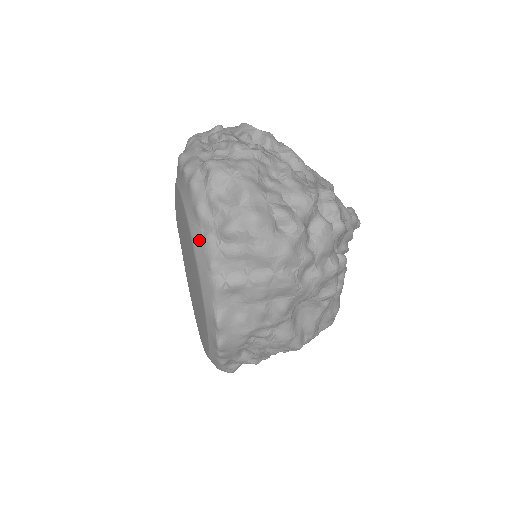
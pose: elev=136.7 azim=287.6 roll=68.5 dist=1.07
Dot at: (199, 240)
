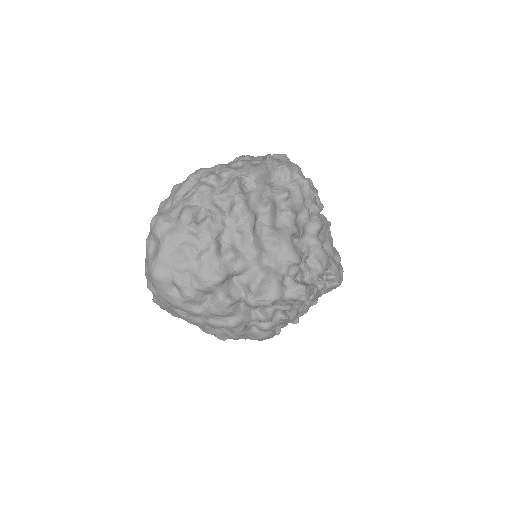
Dot at: occluded
